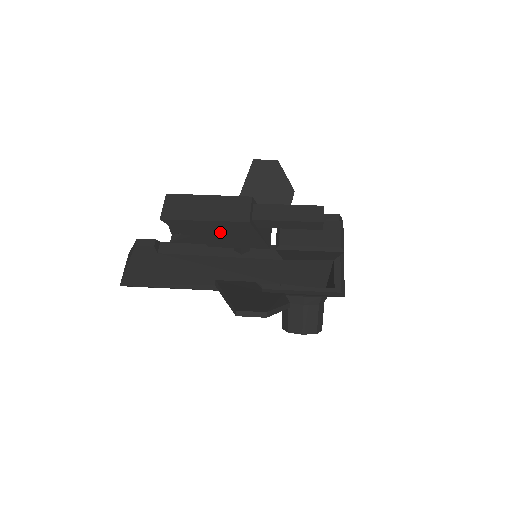
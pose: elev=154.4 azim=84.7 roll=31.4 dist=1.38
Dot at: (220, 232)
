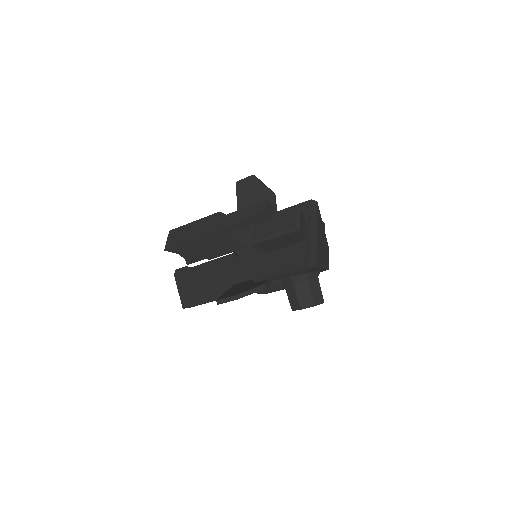
Dot at: (206, 246)
